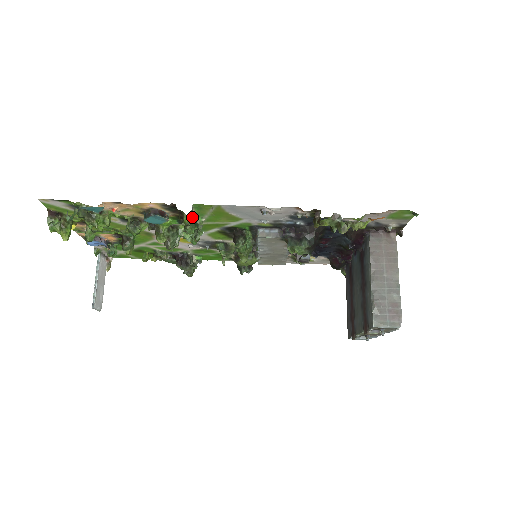
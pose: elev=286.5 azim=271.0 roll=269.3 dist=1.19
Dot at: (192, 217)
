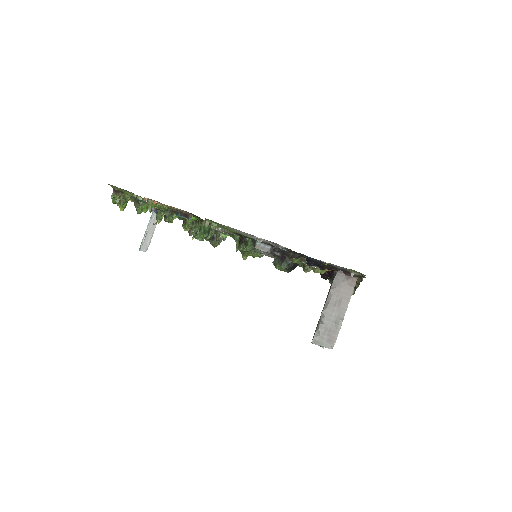
Dot at: (203, 227)
